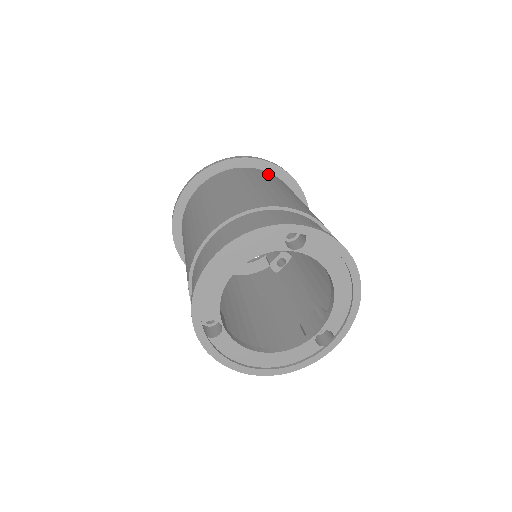
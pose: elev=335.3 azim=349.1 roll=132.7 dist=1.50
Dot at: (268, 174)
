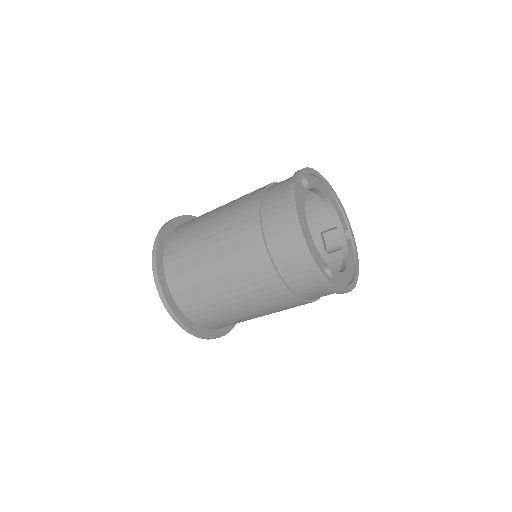
Dot at: occluded
